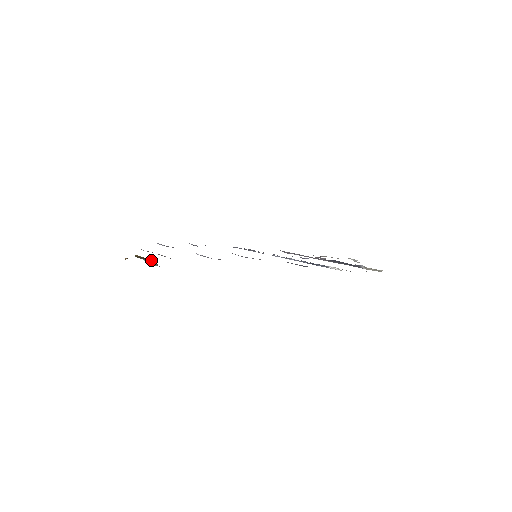
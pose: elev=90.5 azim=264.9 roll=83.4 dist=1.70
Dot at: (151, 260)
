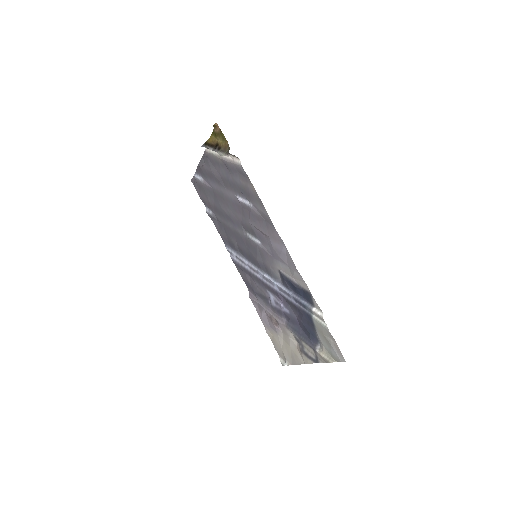
Dot at: (224, 149)
